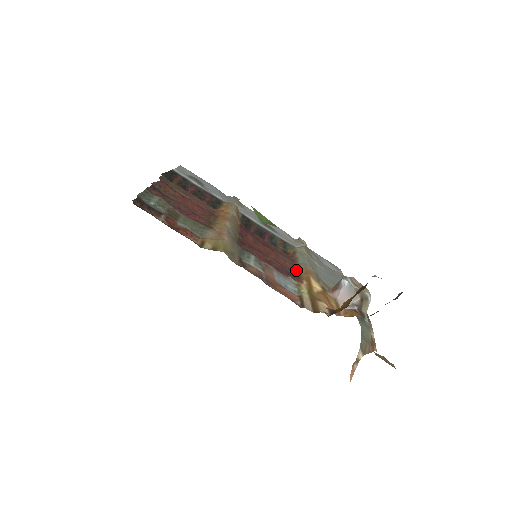
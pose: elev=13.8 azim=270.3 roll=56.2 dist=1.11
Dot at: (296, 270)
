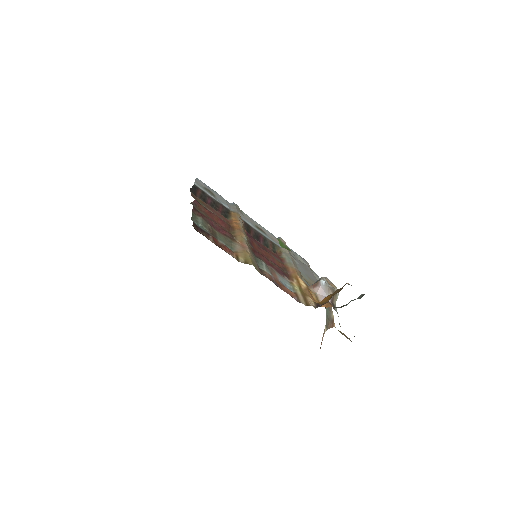
Dot at: (286, 269)
